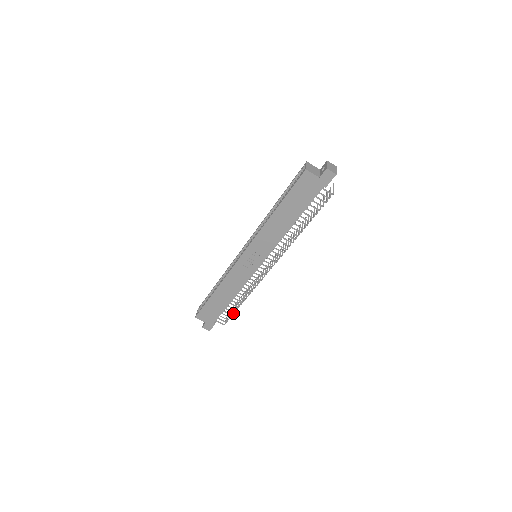
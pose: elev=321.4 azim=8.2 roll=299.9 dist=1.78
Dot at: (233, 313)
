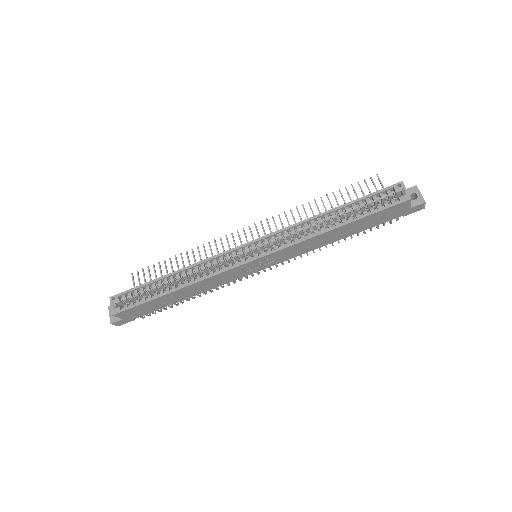
Dot at: occluded
